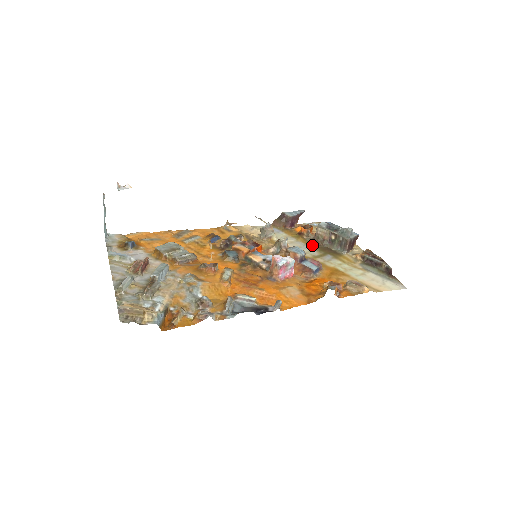
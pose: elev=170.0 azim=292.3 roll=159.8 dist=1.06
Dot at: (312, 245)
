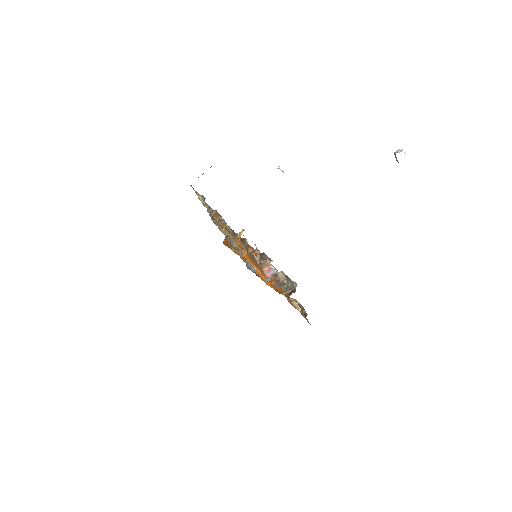
Dot at: occluded
